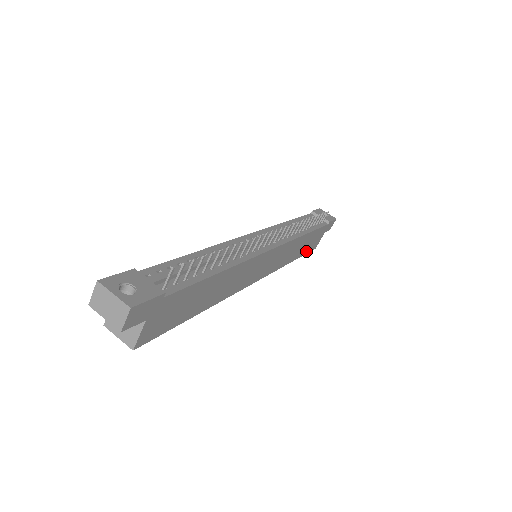
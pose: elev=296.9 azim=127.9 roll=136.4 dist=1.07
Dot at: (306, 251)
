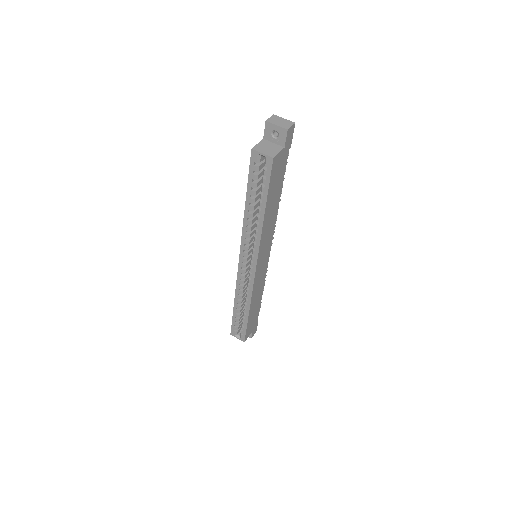
Dot at: (248, 325)
